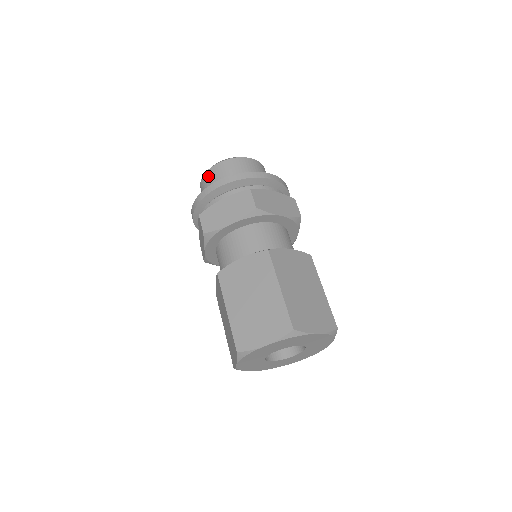
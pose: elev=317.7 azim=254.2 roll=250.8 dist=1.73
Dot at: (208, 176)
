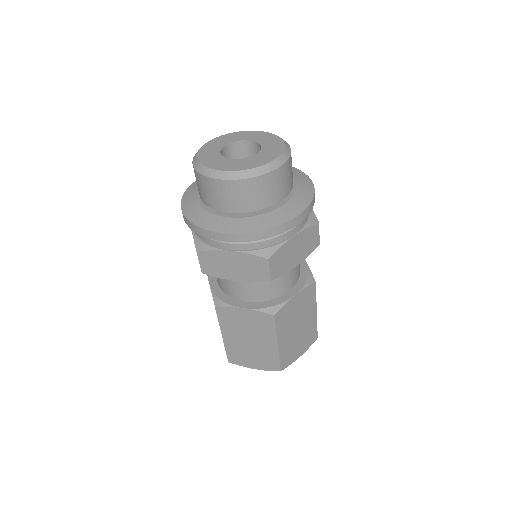
Dot at: (209, 186)
